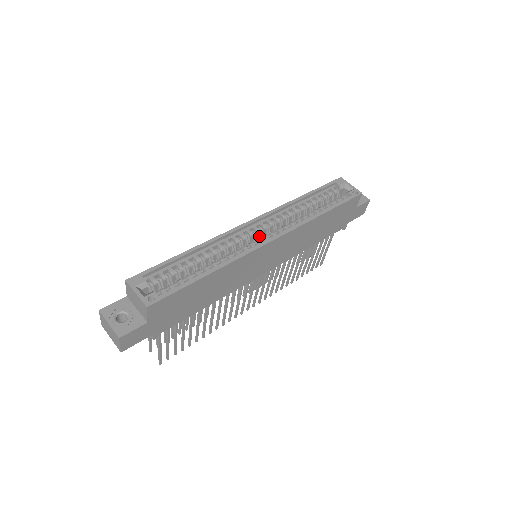
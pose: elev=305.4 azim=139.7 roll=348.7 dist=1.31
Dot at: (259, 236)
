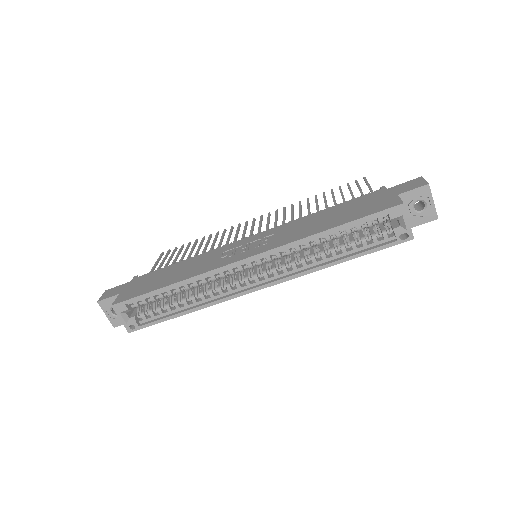
Dot at: occluded
